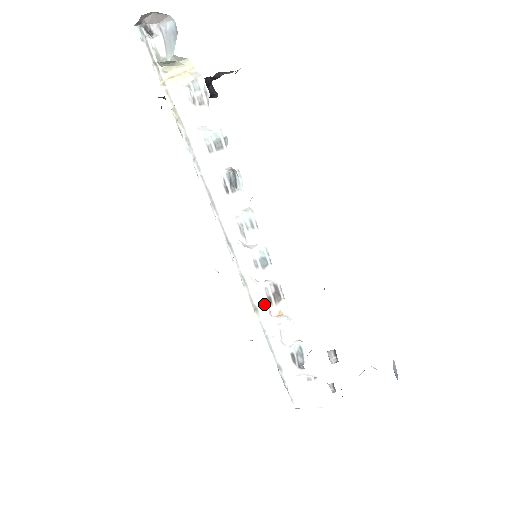
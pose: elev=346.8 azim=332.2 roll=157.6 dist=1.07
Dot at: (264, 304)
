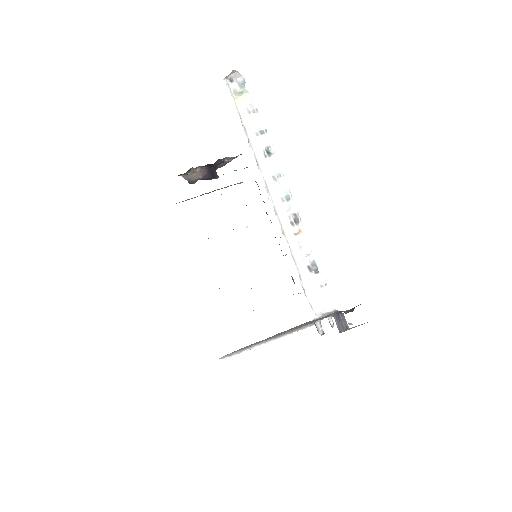
Dot at: (288, 227)
